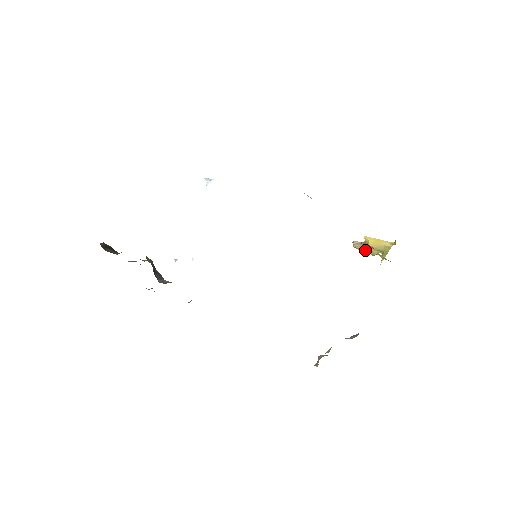
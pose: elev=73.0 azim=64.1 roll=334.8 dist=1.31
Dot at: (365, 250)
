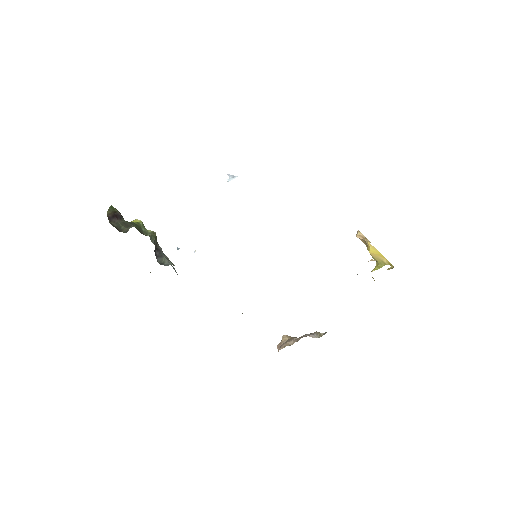
Dot at: occluded
